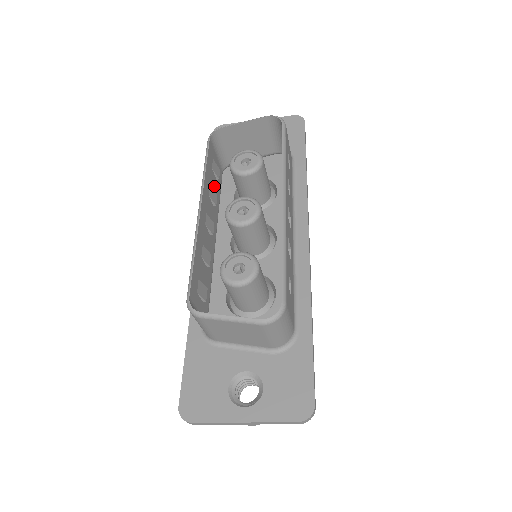
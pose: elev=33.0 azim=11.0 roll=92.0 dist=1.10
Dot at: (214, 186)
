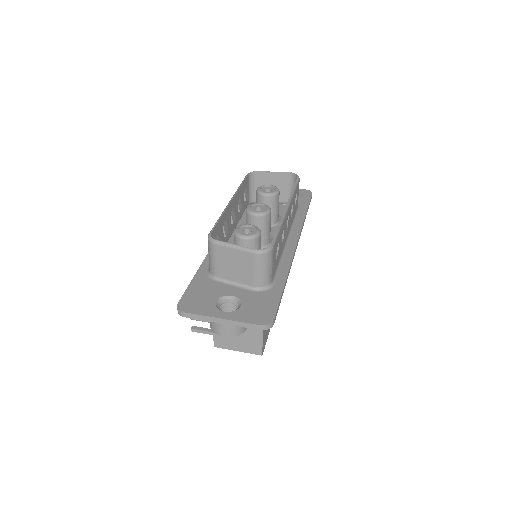
Dot at: (242, 202)
